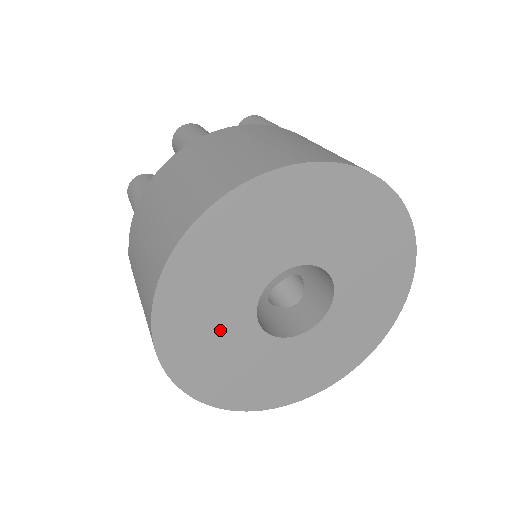
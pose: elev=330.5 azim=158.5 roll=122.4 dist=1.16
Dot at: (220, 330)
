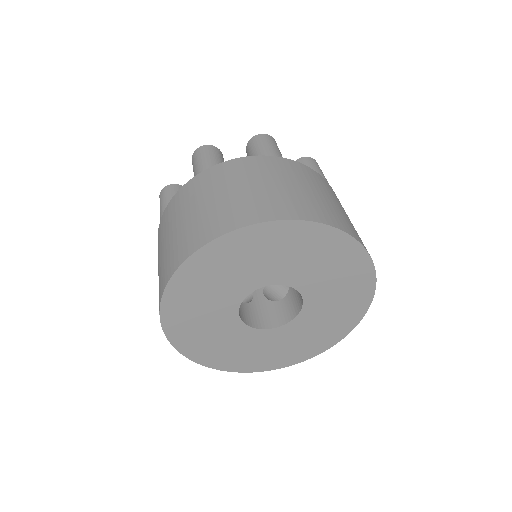
Dot at: (212, 325)
